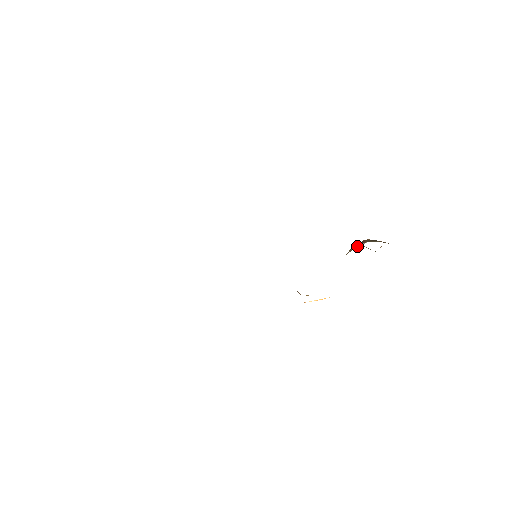
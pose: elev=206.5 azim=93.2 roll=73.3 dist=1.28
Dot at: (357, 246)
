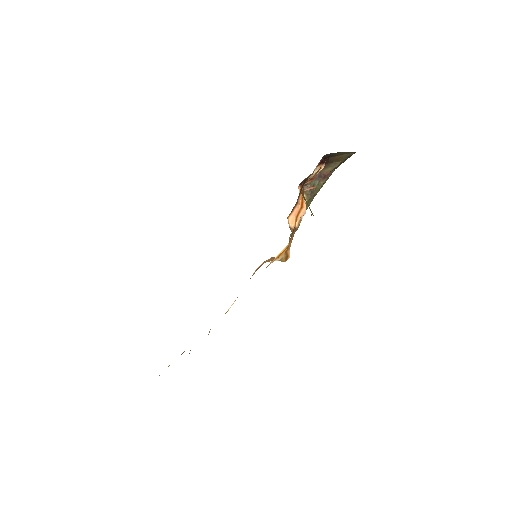
Dot at: (309, 183)
